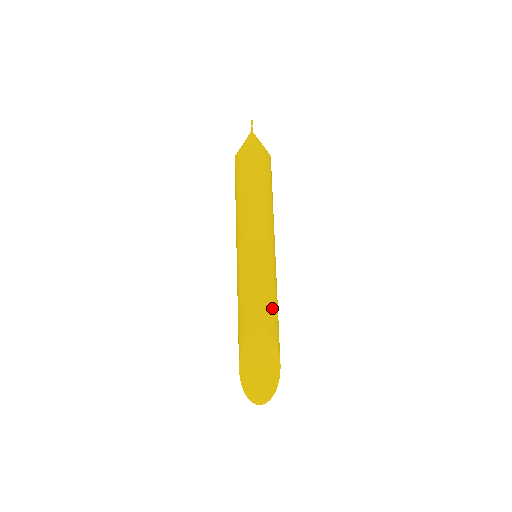
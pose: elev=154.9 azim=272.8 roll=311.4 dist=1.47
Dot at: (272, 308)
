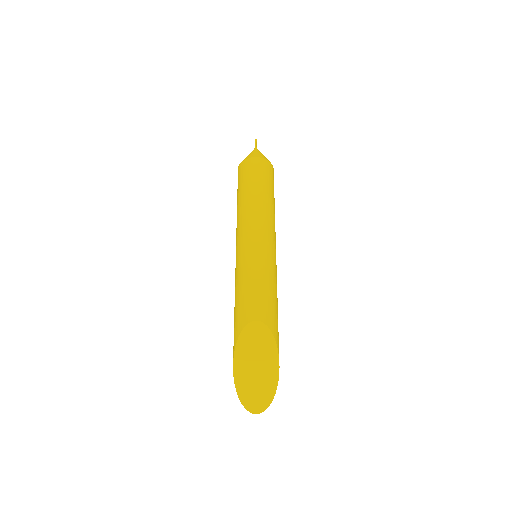
Dot at: (271, 301)
